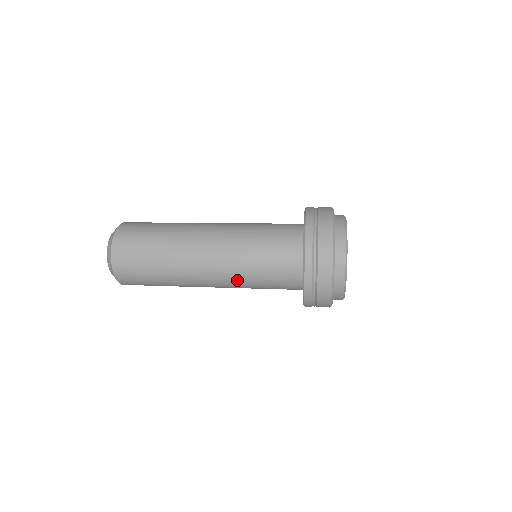
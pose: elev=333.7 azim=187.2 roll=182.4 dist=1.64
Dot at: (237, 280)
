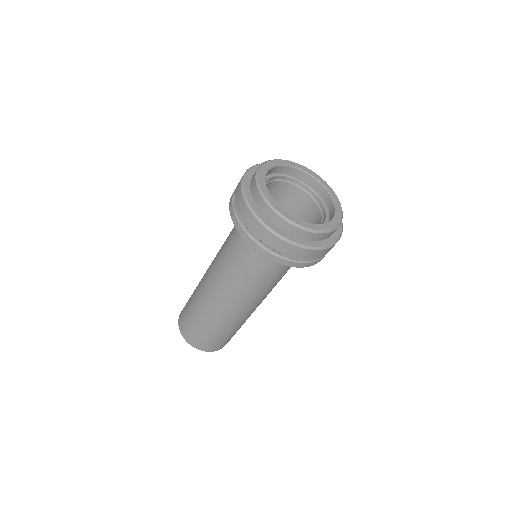
Dot at: occluded
